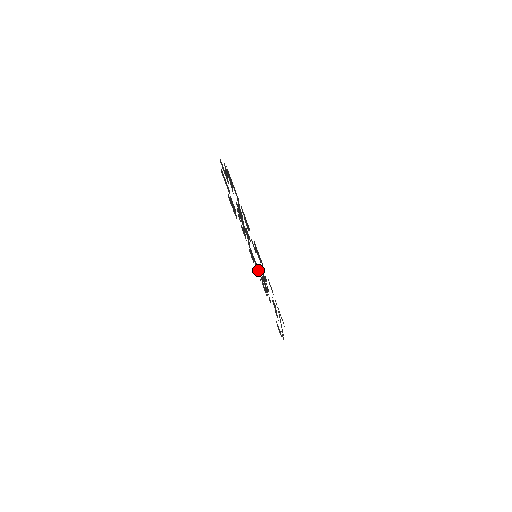
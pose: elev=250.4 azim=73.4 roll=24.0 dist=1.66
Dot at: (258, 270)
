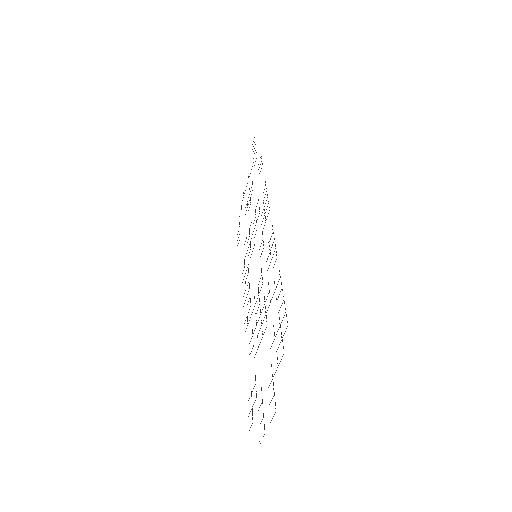
Dot at: occluded
